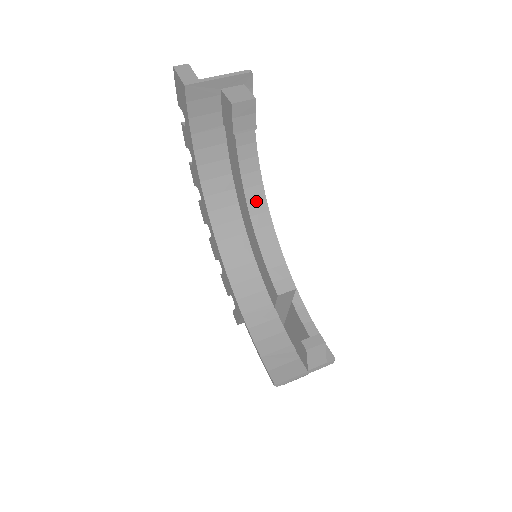
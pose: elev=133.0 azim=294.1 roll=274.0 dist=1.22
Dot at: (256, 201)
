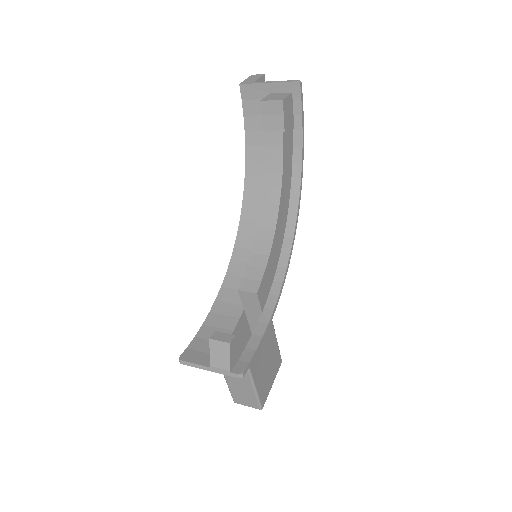
Dot at: (271, 202)
